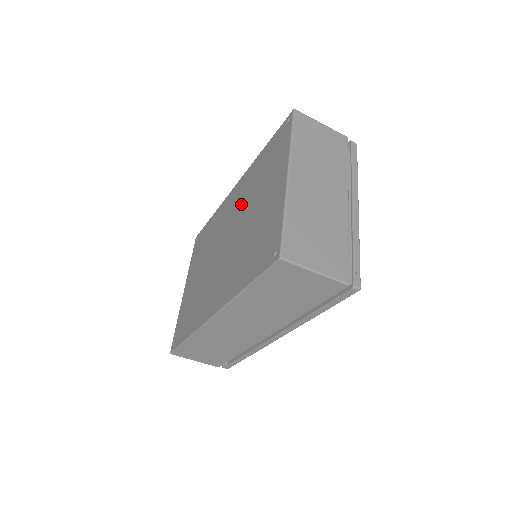
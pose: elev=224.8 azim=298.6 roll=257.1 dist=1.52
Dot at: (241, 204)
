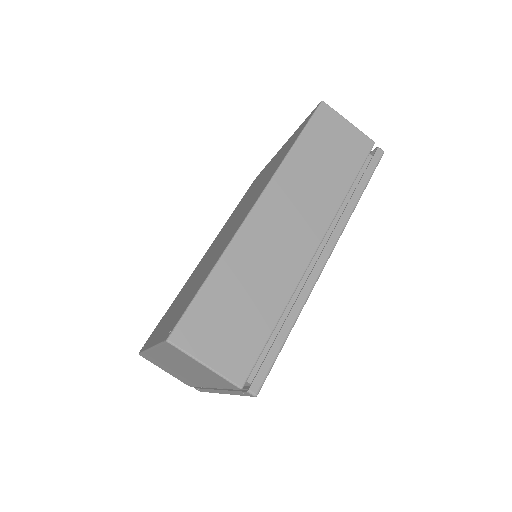
Dot at: (229, 222)
